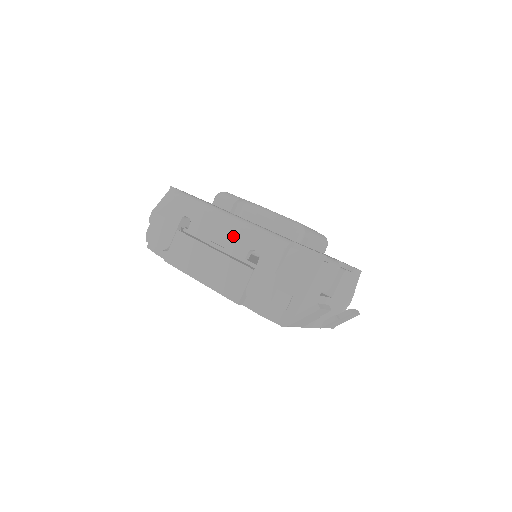
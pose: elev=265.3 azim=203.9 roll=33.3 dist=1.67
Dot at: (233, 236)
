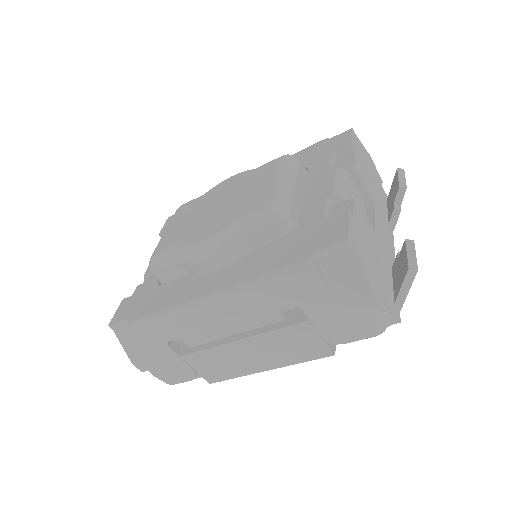
Dot at: (242, 316)
